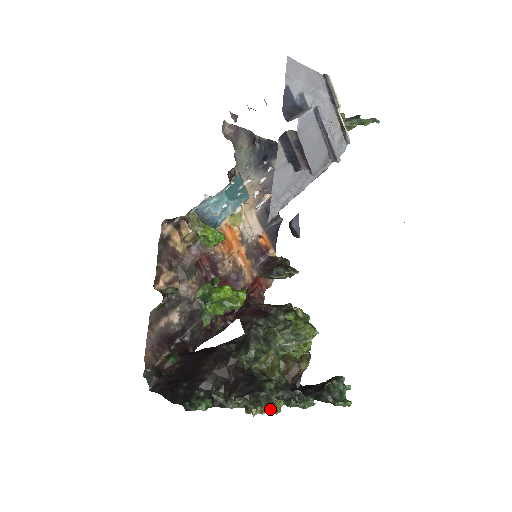
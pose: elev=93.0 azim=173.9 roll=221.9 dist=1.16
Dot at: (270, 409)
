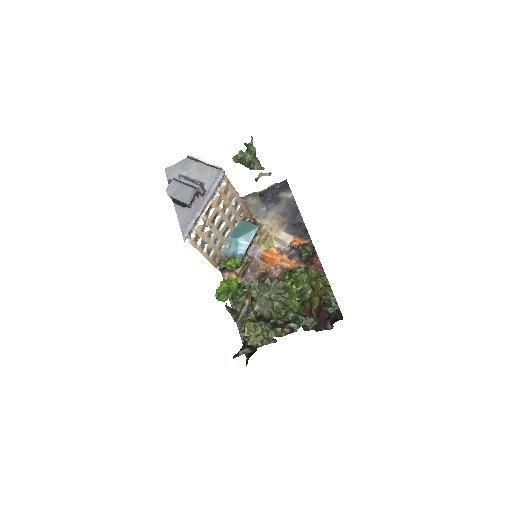
Dot at: (245, 331)
